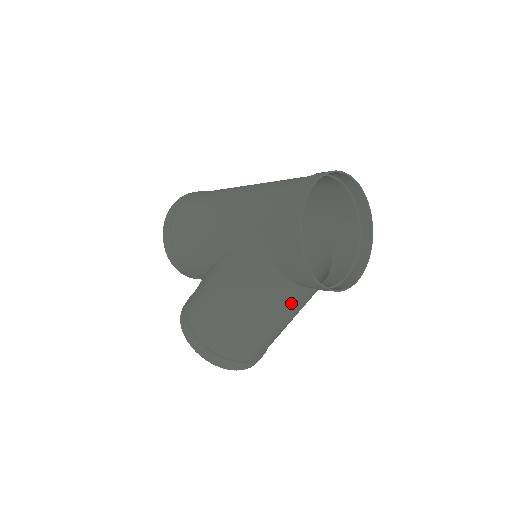
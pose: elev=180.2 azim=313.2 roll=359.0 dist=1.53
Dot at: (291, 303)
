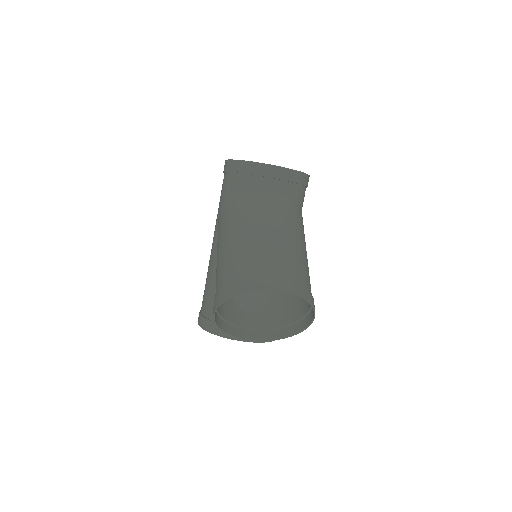
Dot at: (265, 207)
